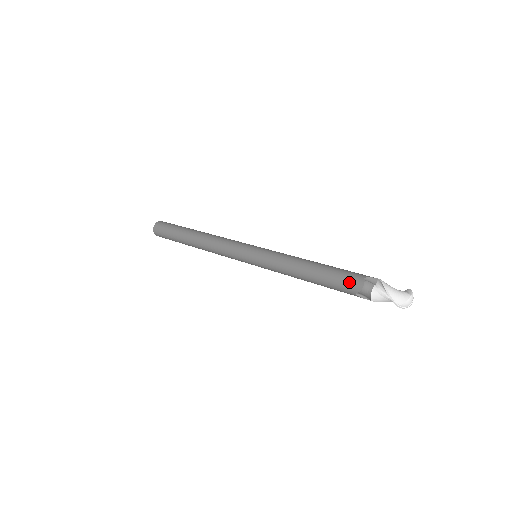
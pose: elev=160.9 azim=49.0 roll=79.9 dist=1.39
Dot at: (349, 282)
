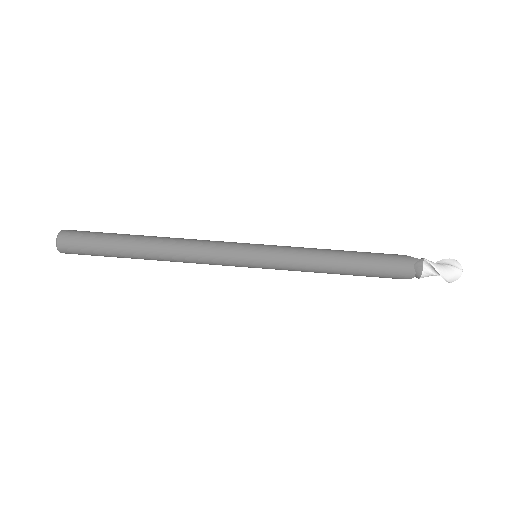
Dot at: (398, 274)
